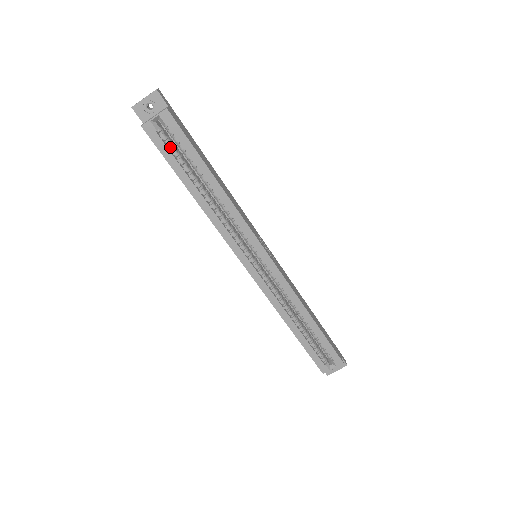
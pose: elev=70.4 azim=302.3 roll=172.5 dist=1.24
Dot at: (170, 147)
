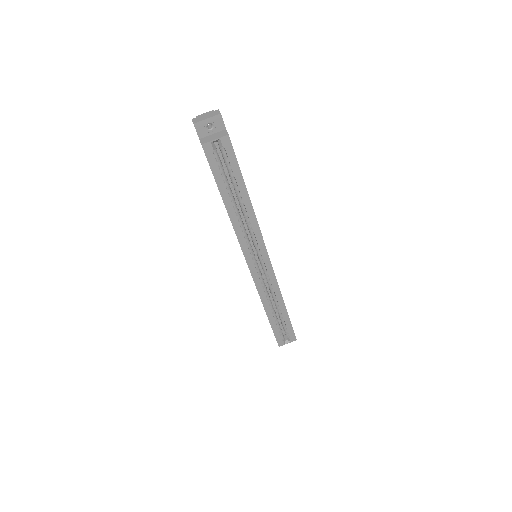
Dot at: (219, 165)
